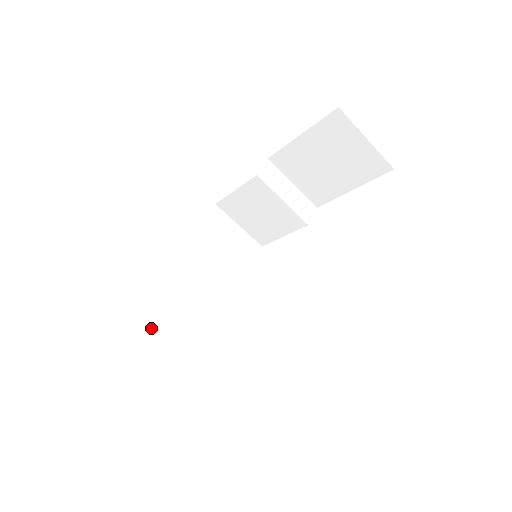
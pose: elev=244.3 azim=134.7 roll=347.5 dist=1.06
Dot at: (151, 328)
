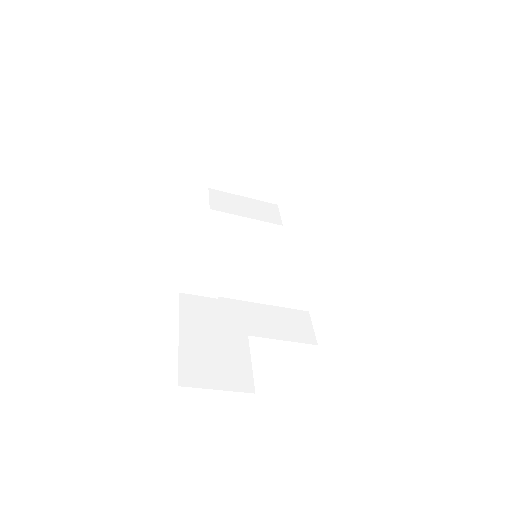
Dot at: (196, 274)
